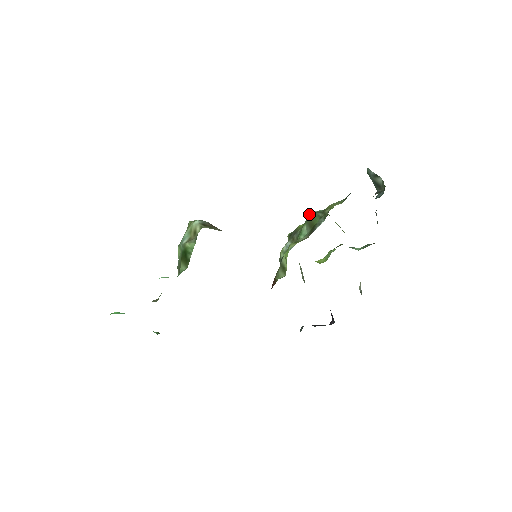
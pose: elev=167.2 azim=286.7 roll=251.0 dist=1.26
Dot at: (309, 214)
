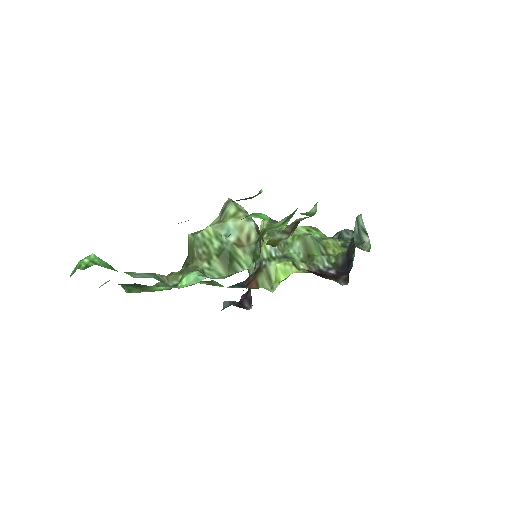
Dot at: (310, 236)
